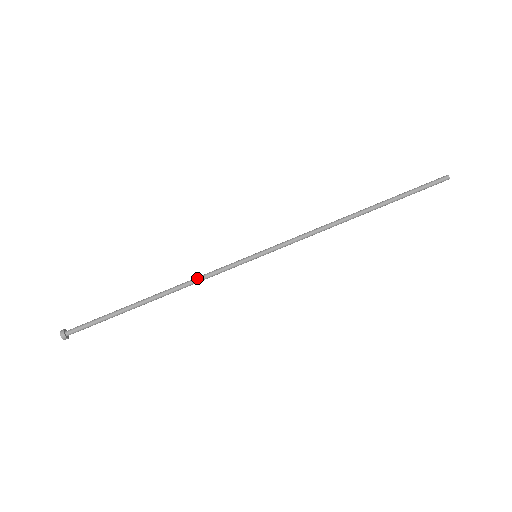
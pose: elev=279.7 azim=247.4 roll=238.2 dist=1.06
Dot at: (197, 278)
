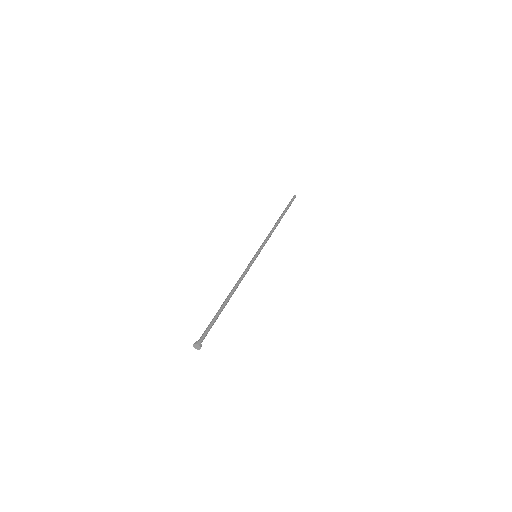
Dot at: (240, 278)
